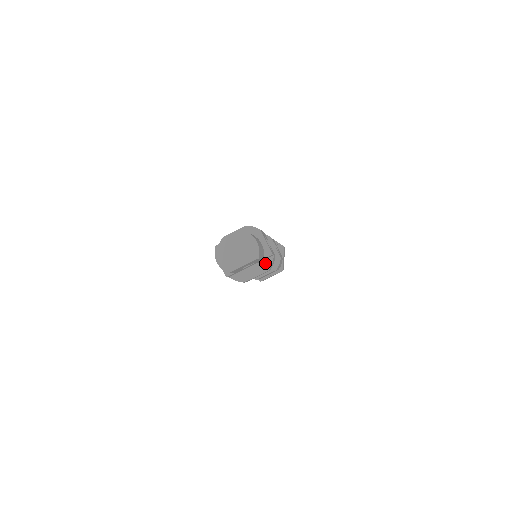
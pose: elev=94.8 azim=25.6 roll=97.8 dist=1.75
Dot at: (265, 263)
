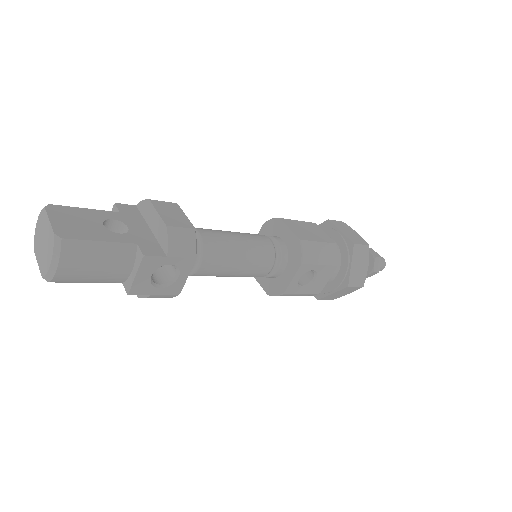
Dot at: occluded
